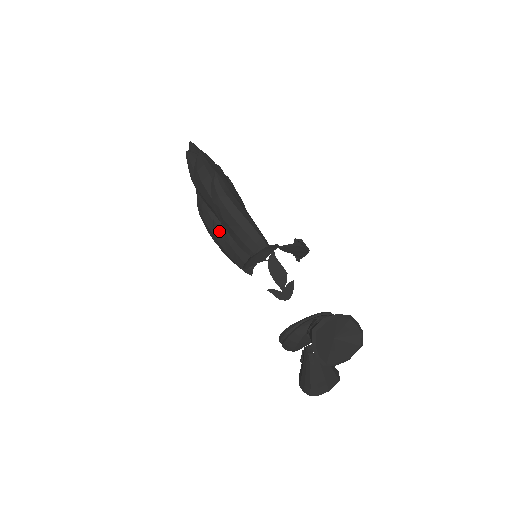
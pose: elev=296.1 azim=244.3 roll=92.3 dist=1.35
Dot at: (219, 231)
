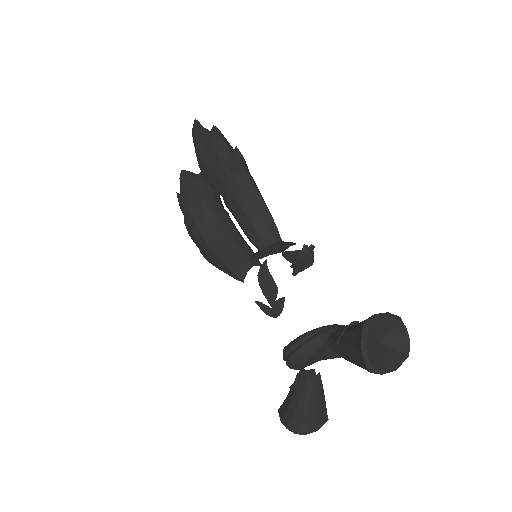
Dot at: (207, 226)
